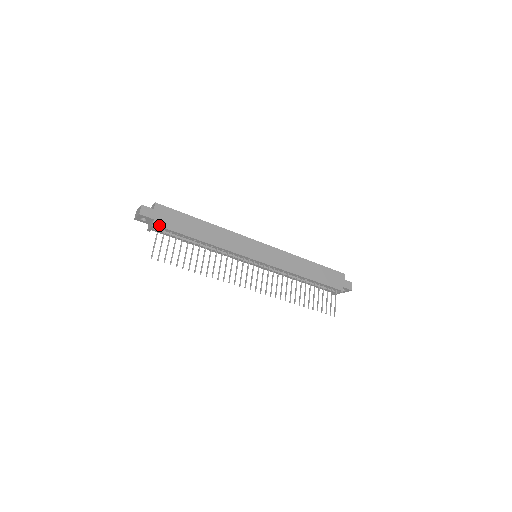
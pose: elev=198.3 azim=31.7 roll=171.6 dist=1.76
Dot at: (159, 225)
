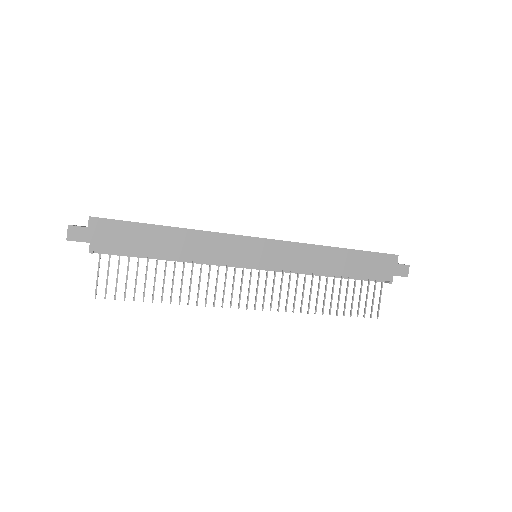
Dot at: (99, 249)
